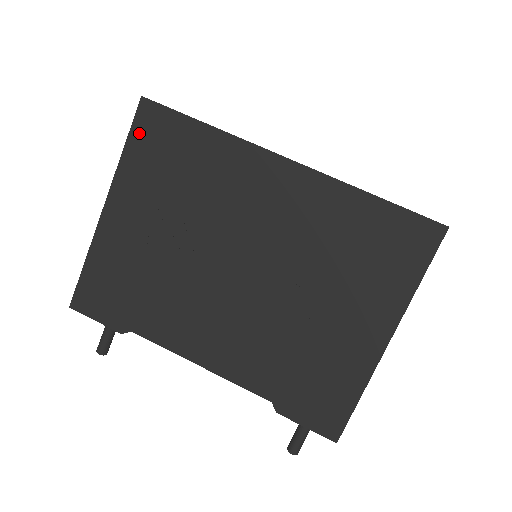
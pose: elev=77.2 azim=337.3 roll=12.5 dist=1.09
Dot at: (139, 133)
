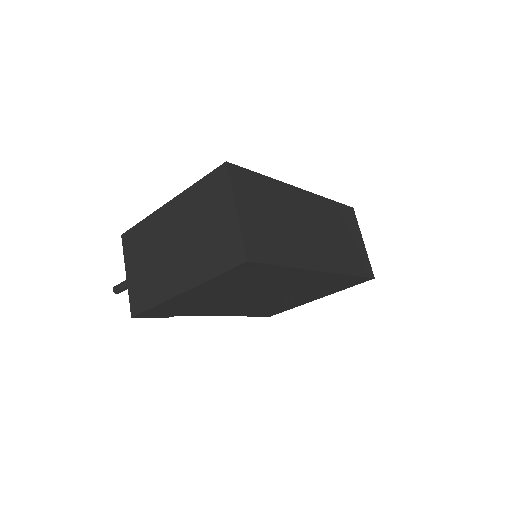
Dot at: (233, 272)
